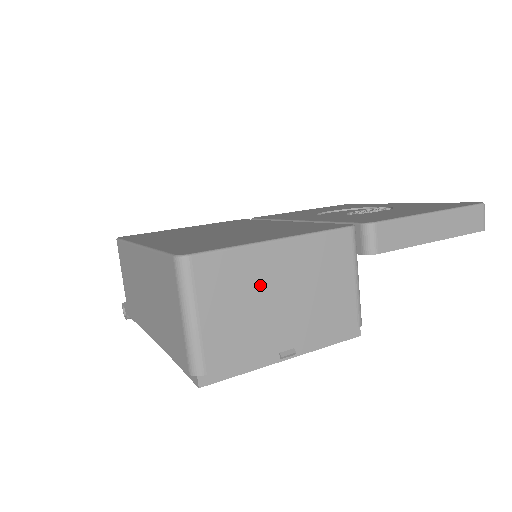
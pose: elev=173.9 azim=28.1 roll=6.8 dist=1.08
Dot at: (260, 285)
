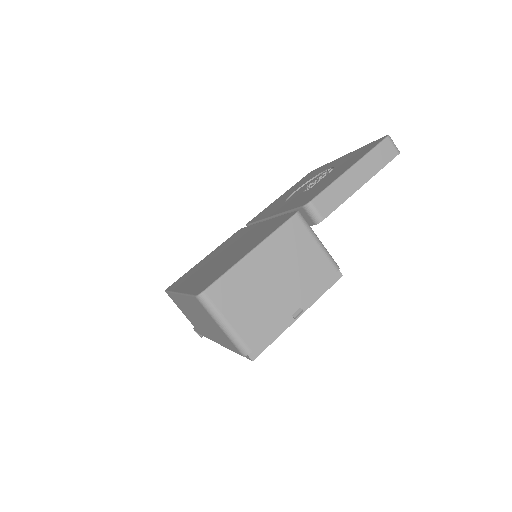
Dot at: (256, 284)
